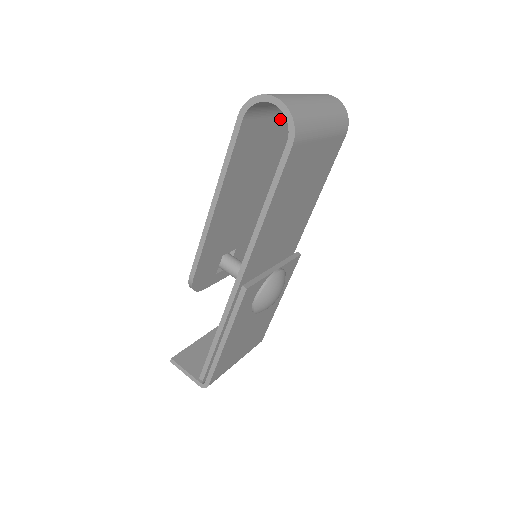
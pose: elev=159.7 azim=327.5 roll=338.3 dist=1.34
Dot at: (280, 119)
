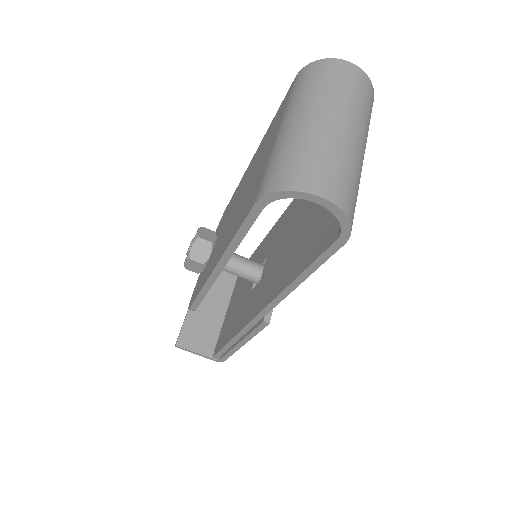
Dot at: occluded
